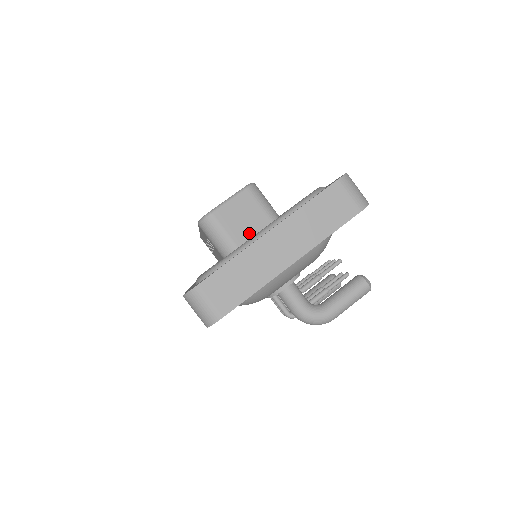
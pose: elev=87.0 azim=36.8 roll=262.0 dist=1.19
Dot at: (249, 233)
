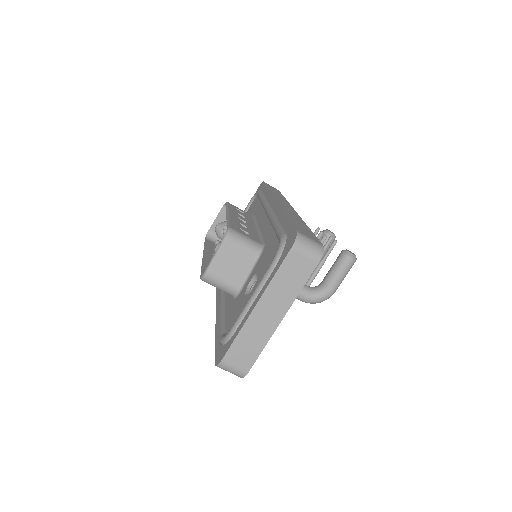
Dot at: (242, 273)
